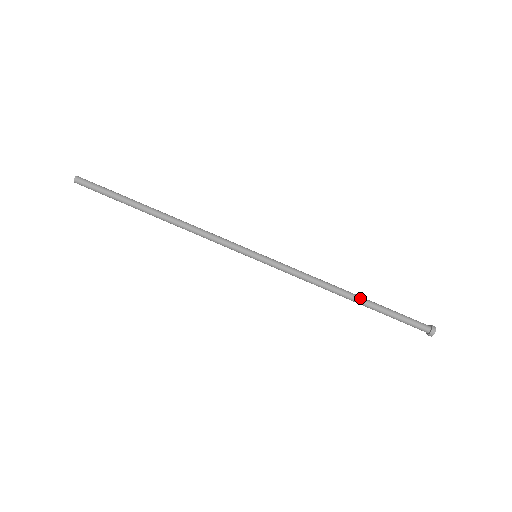
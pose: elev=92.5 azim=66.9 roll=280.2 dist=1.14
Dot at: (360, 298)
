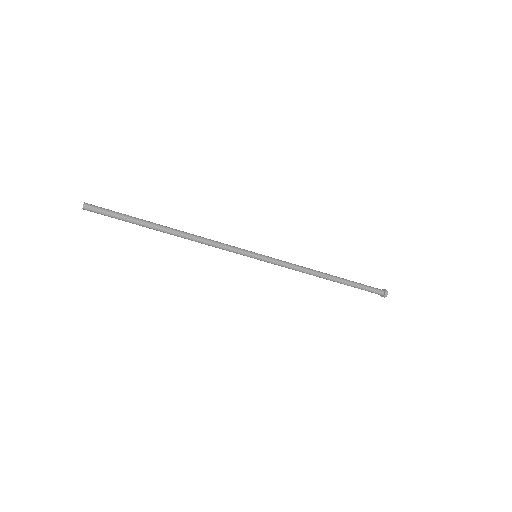
Dot at: (336, 280)
